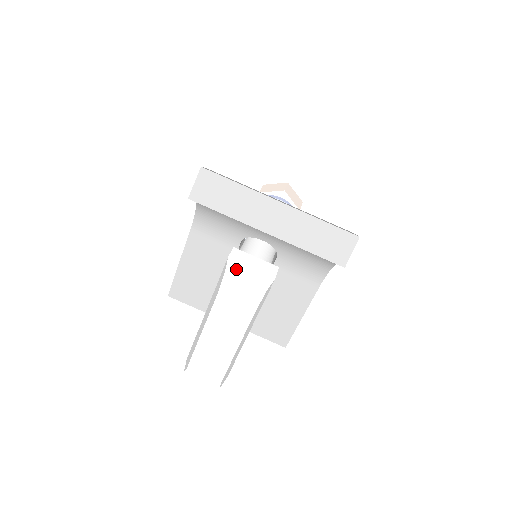
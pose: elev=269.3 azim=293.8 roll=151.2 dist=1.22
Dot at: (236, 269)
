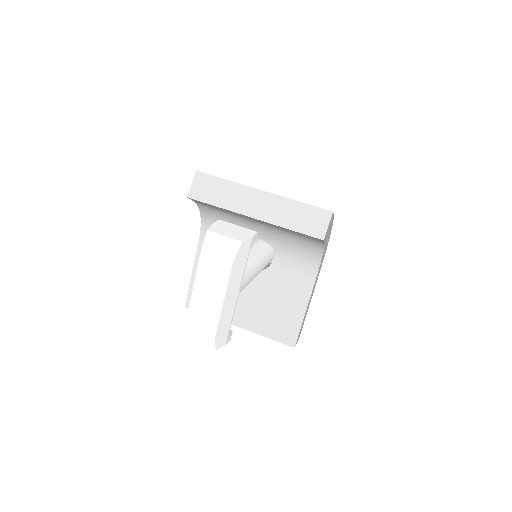
Dot at: (218, 230)
